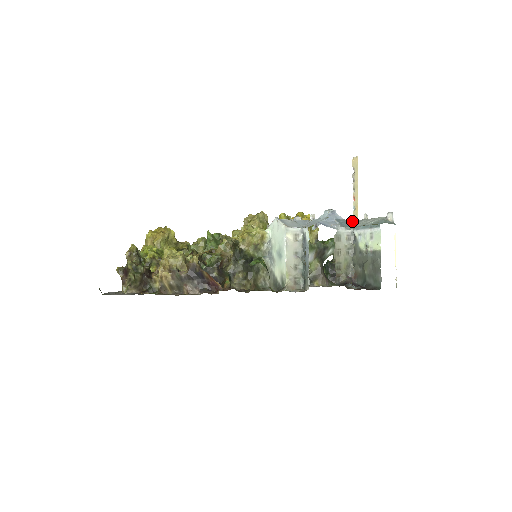
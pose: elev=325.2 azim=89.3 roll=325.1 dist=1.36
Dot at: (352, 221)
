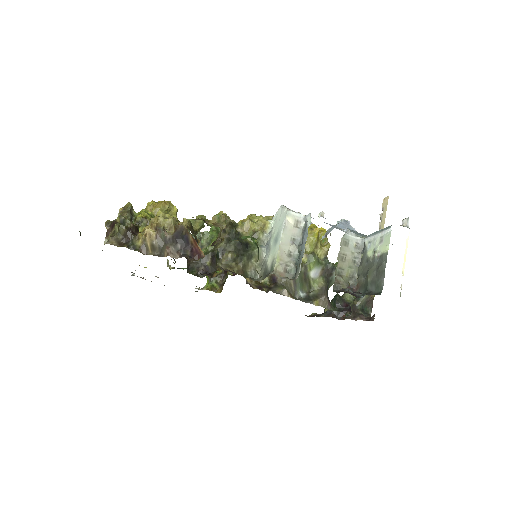
Dot at: (366, 235)
